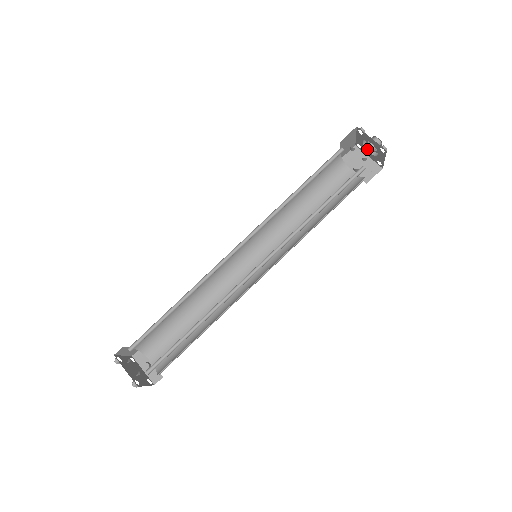
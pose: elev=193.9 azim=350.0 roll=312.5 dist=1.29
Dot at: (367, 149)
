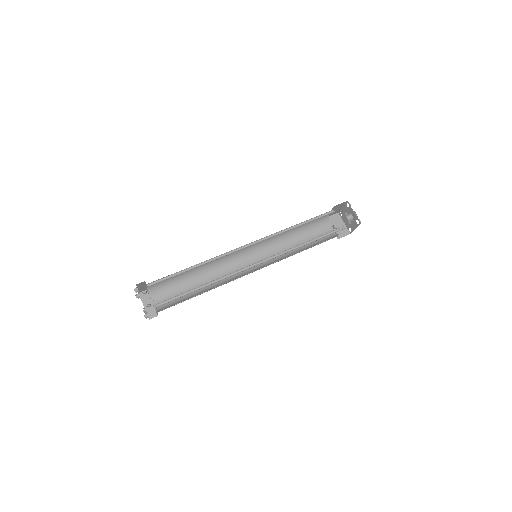
Dot at: (348, 217)
